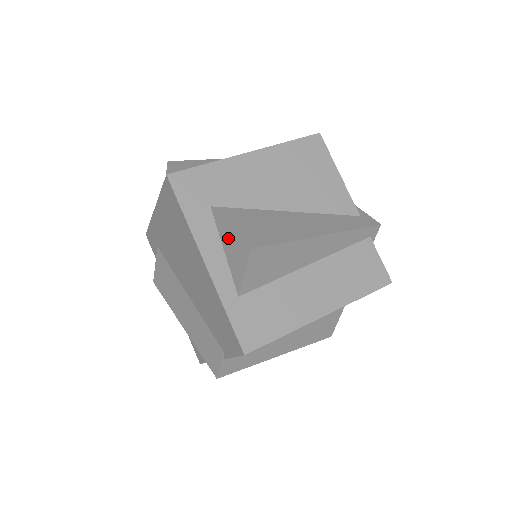
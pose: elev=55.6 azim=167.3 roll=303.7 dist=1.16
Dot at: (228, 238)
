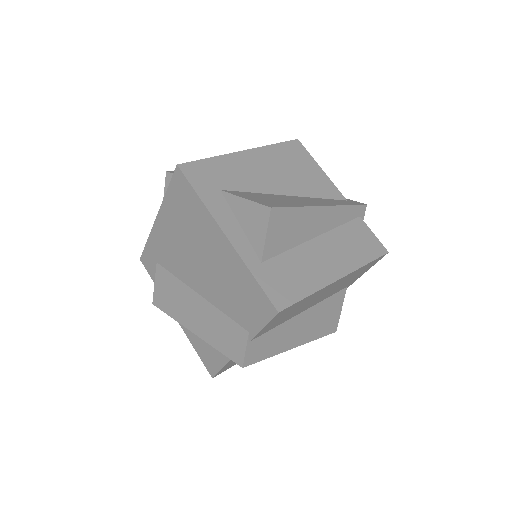
Dot at: (244, 210)
